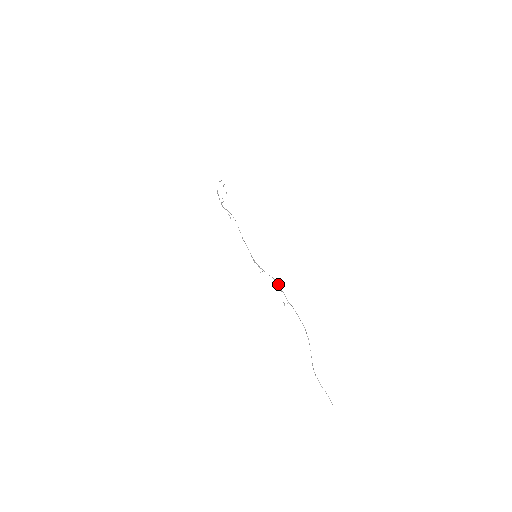
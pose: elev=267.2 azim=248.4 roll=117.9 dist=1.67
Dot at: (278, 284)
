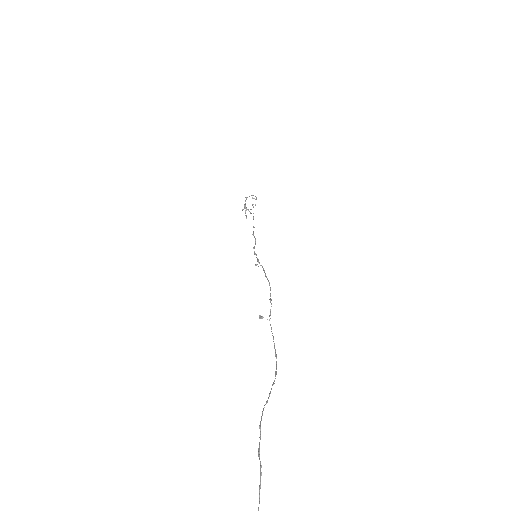
Dot at: occluded
